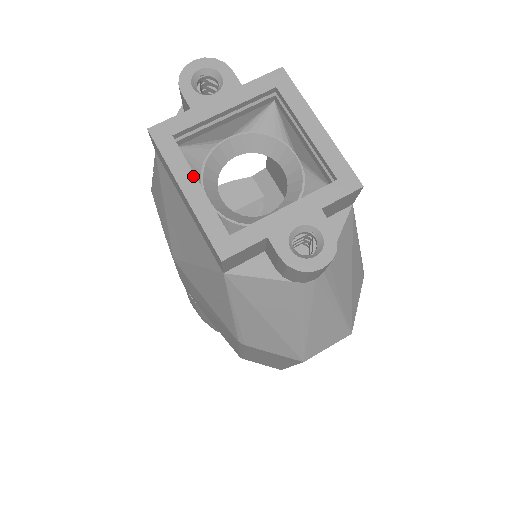
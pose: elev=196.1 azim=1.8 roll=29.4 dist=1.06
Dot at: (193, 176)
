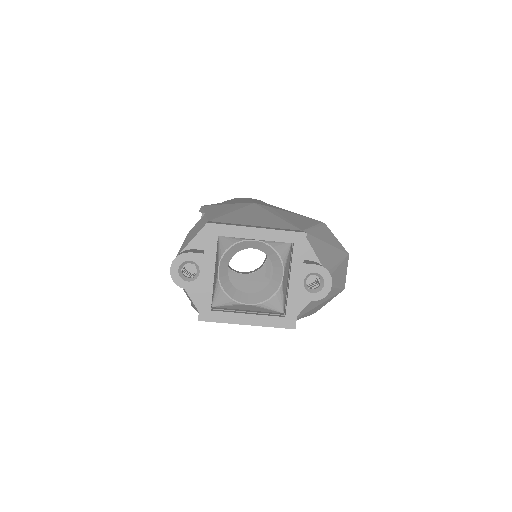
Dot at: (242, 315)
